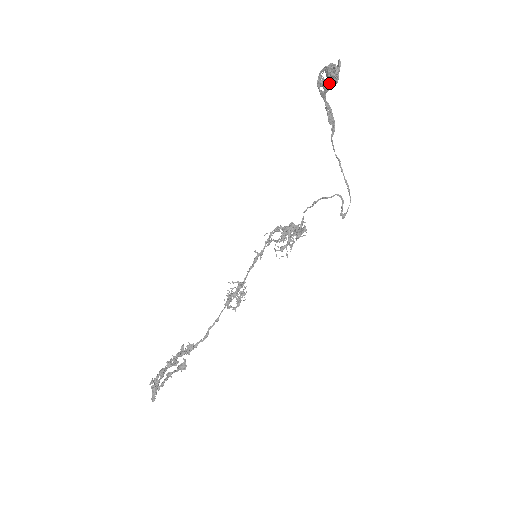
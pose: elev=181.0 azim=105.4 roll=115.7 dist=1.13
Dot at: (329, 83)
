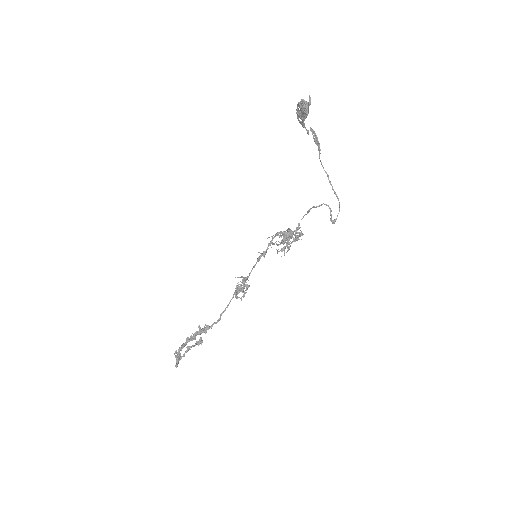
Dot at: (303, 115)
